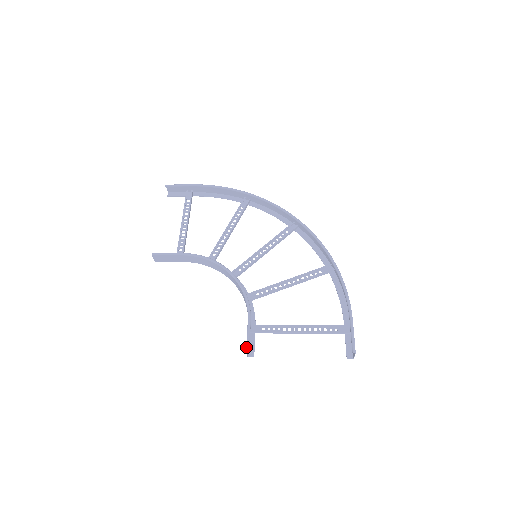
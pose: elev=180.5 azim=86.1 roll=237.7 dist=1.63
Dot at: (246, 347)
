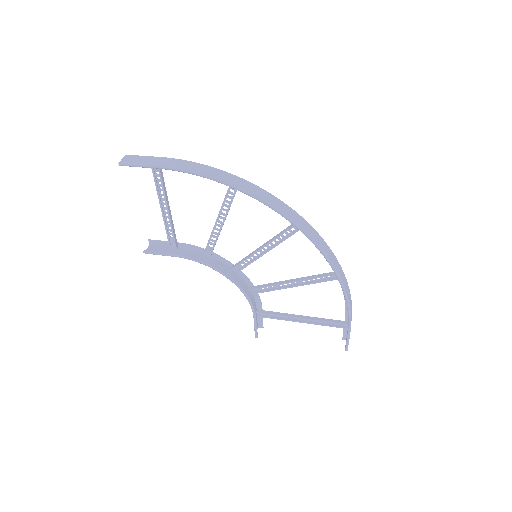
Dot at: occluded
